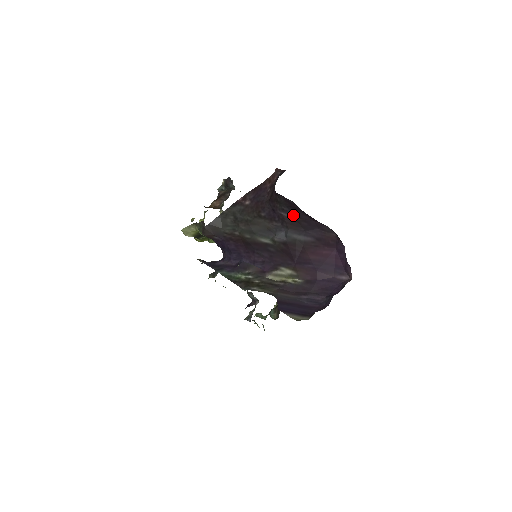
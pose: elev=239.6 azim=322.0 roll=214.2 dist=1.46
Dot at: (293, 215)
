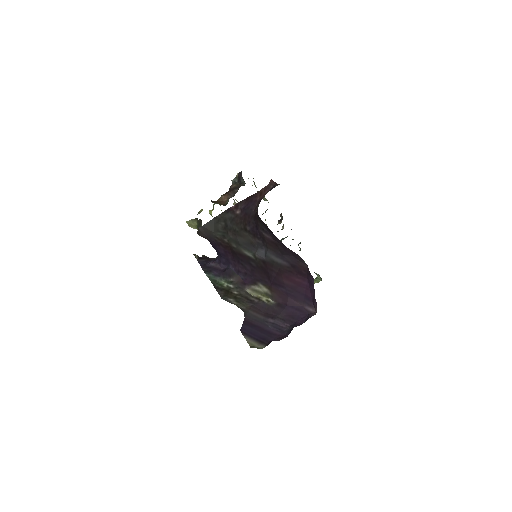
Dot at: (272, 237)
